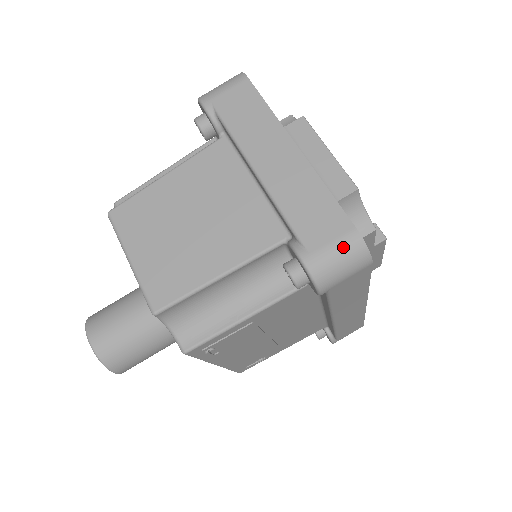
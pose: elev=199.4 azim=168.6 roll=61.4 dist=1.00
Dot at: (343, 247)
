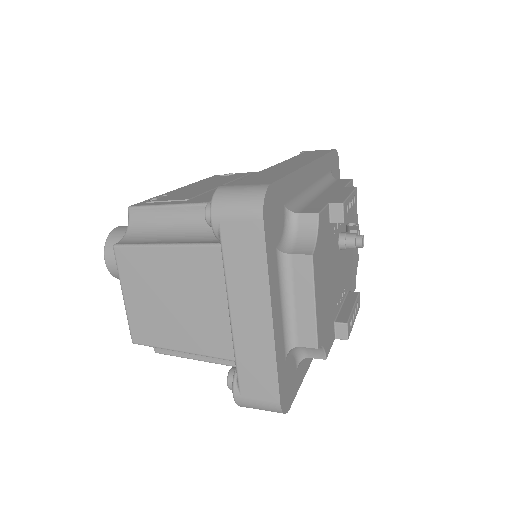
Dot at: (265, 407)
